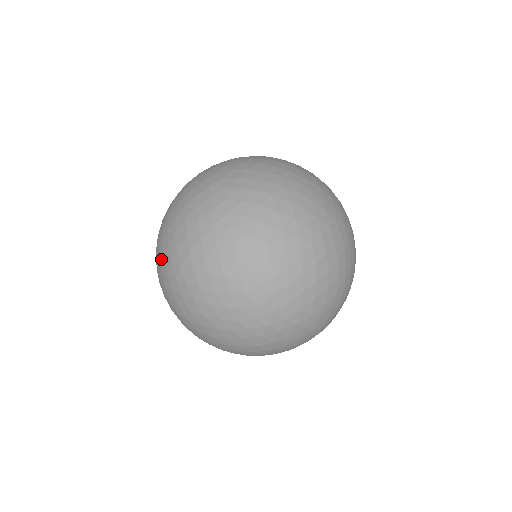
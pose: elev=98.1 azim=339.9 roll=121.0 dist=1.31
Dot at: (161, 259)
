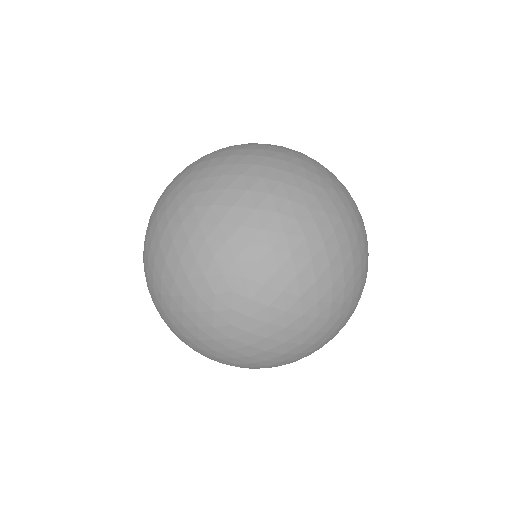
Dot at: (201, 175)
